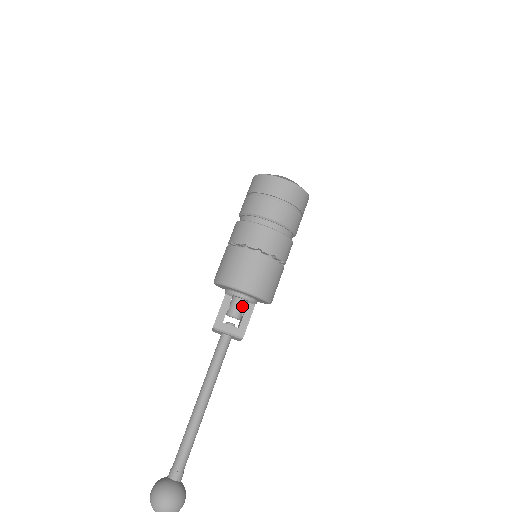
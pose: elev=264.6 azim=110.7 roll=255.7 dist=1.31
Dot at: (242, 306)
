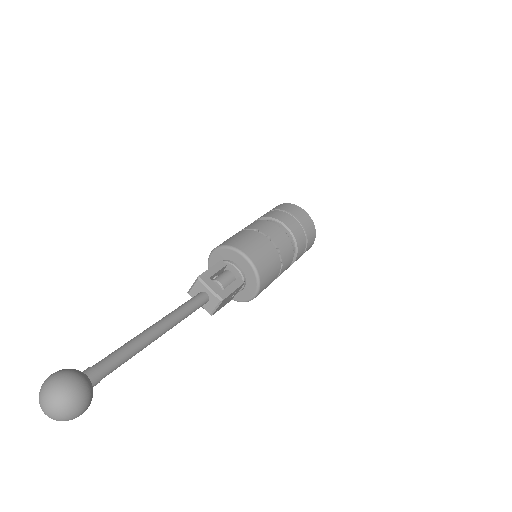
Dot at: (231, 280)
